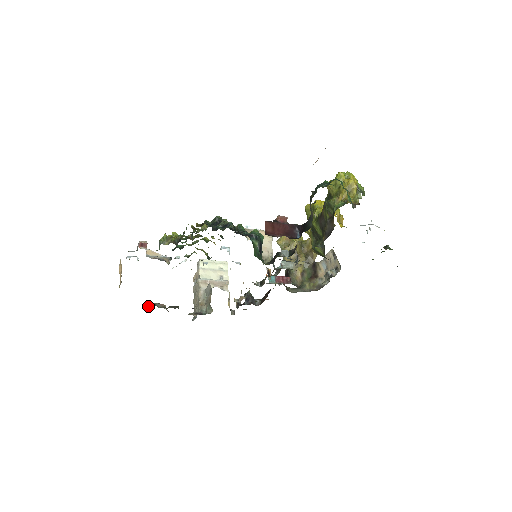
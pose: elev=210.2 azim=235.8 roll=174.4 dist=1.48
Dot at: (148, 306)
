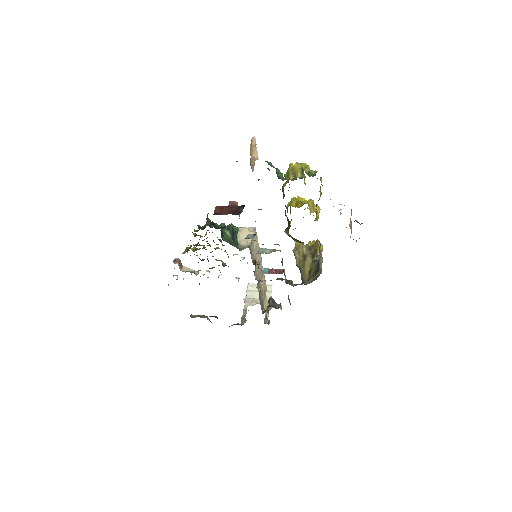
Dot at: (193, 317)
